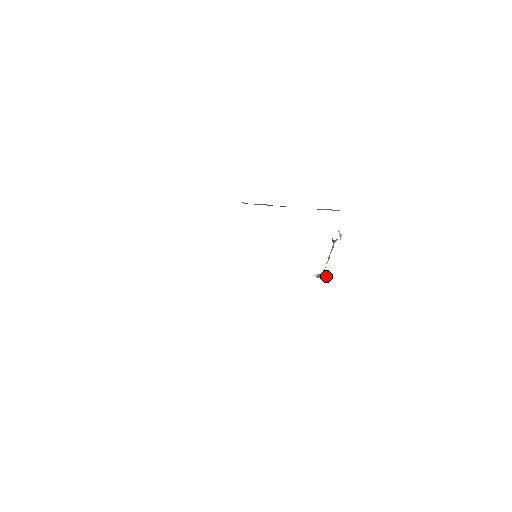
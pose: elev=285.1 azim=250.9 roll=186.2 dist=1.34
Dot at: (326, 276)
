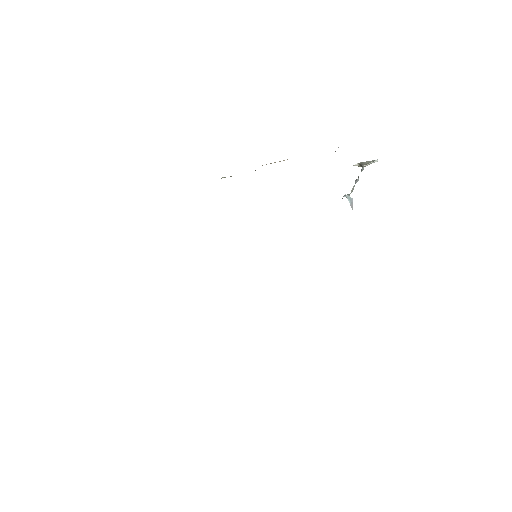
Dot at: (369, 164)
